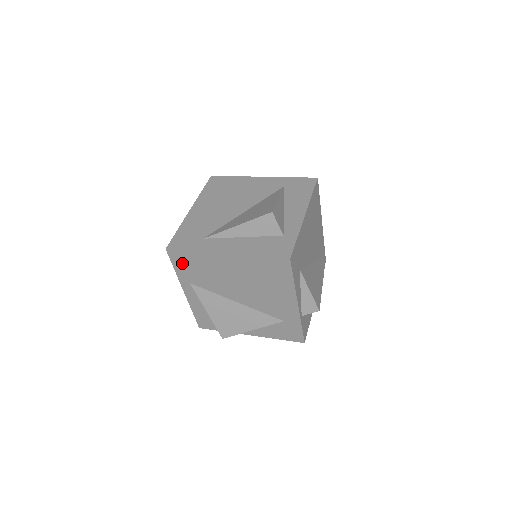
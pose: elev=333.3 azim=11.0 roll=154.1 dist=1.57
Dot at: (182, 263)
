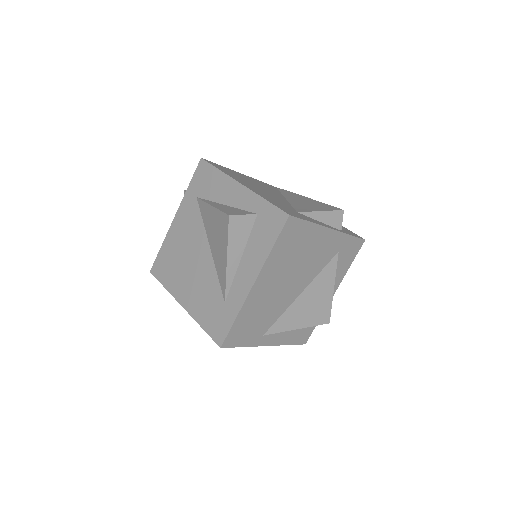
Dot at: (241, 336)
